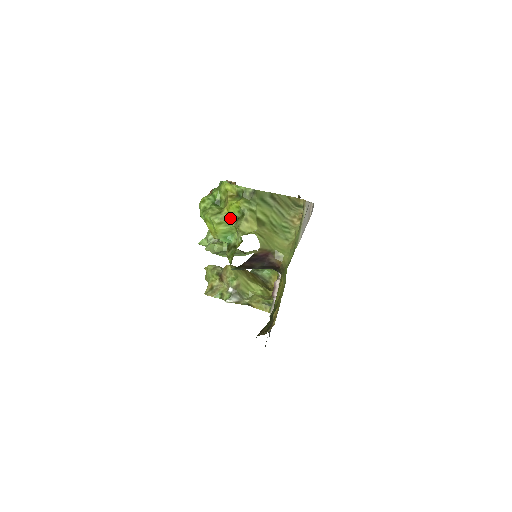
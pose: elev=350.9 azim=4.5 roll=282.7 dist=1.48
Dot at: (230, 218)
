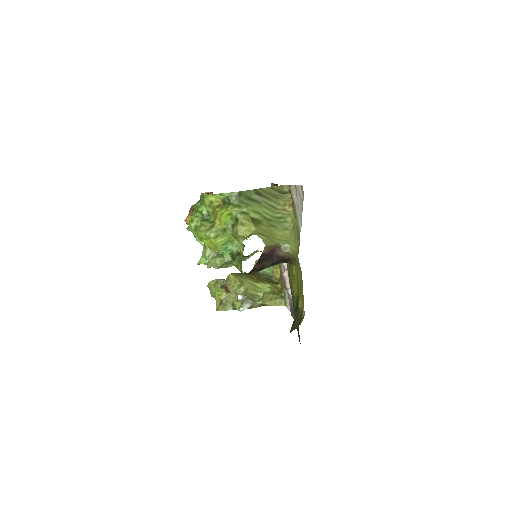
Dot at: (224, 228)
